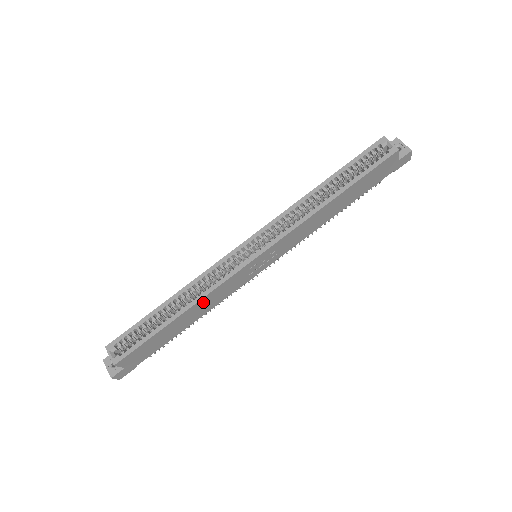
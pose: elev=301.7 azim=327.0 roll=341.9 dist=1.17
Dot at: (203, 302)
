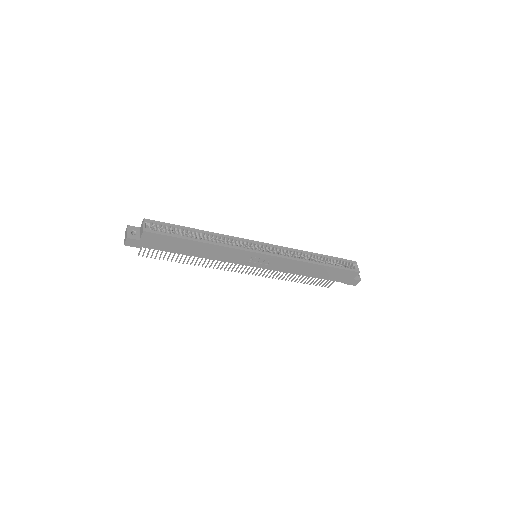
Dot at: (217, 249)
